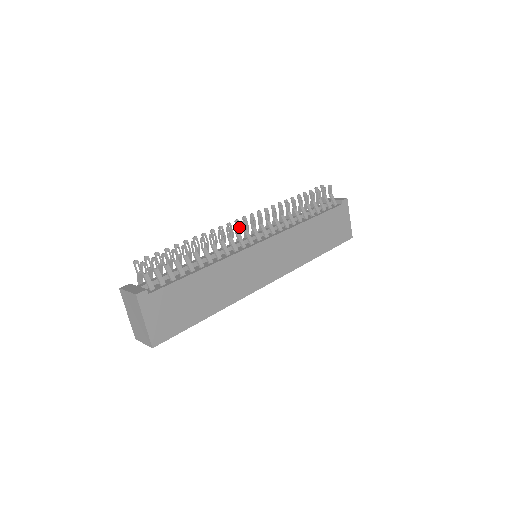
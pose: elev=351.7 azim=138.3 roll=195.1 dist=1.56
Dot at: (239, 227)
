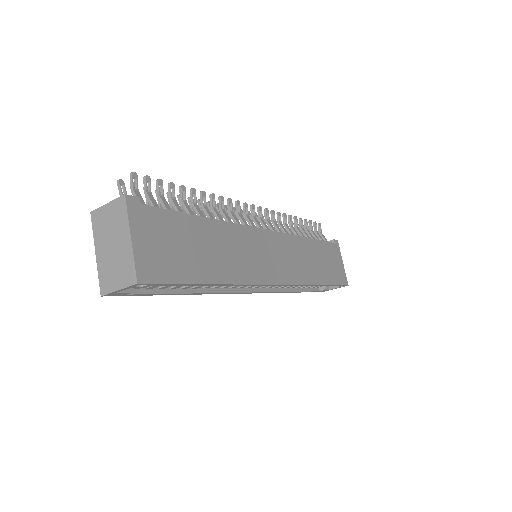
Dot at: occluded
